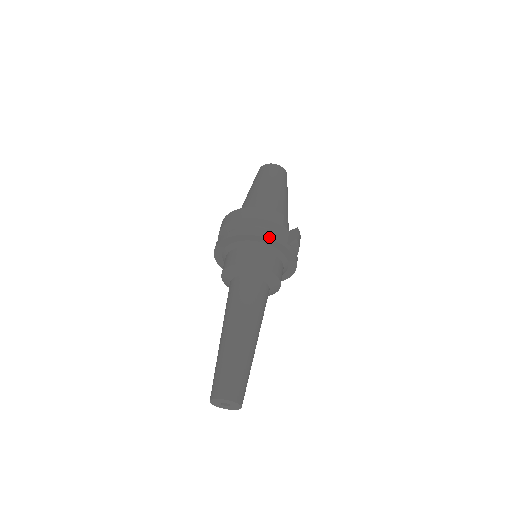
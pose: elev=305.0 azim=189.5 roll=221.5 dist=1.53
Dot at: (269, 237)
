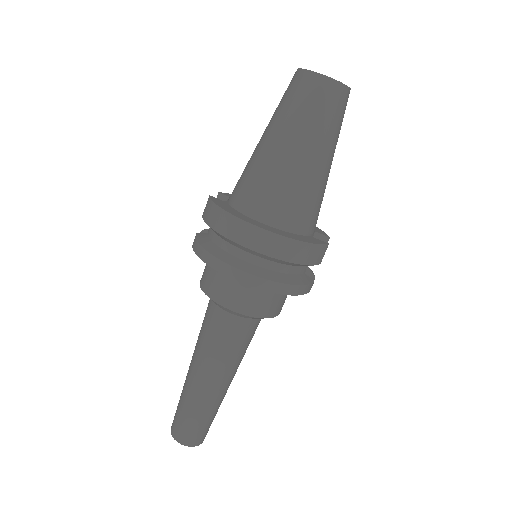
Dot at: (301, 293)
